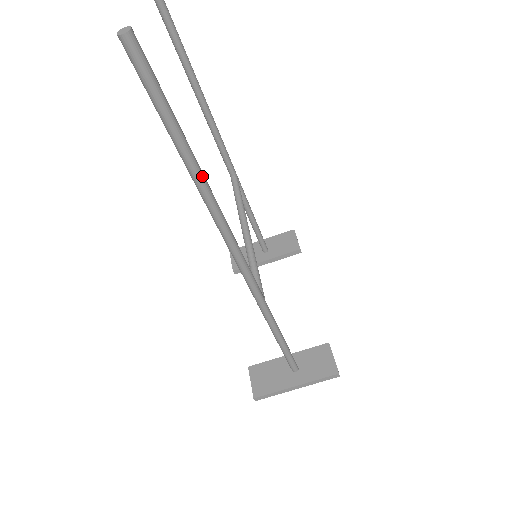
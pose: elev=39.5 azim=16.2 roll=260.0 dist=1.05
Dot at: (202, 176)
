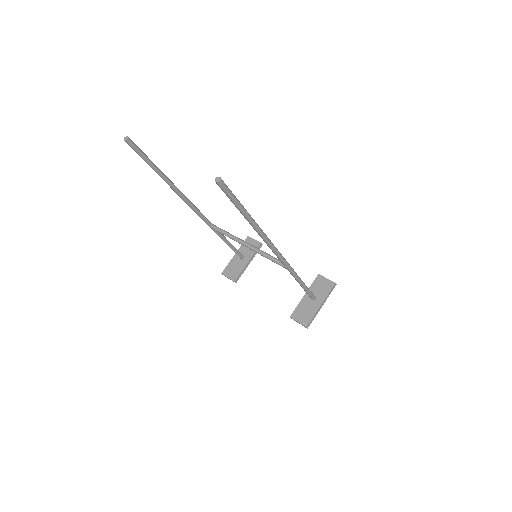
Dot at: (253, 219)
